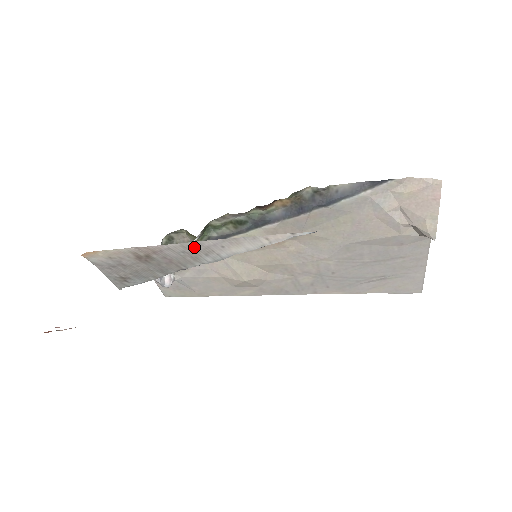
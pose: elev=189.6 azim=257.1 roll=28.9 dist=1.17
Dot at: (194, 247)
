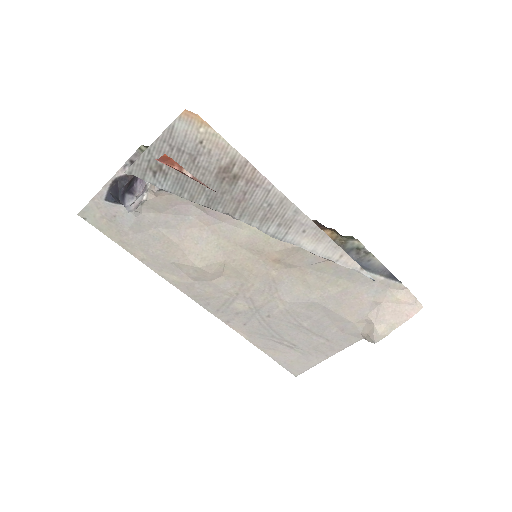
Dot at: (286, 210)
